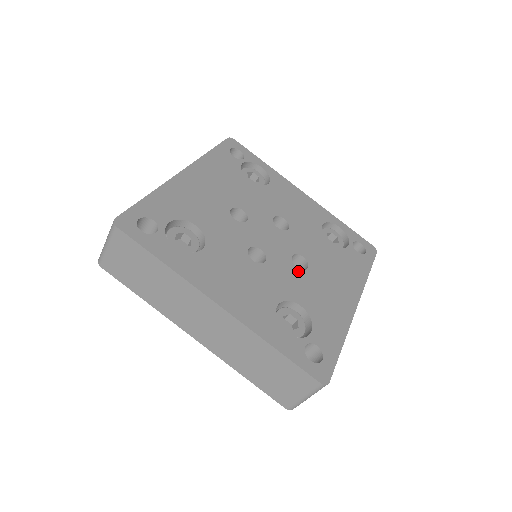
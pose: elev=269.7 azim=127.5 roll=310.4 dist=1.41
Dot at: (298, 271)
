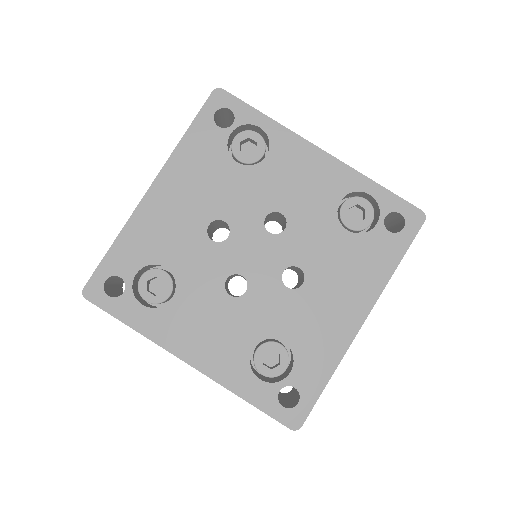
Dot at: (288, 293)
